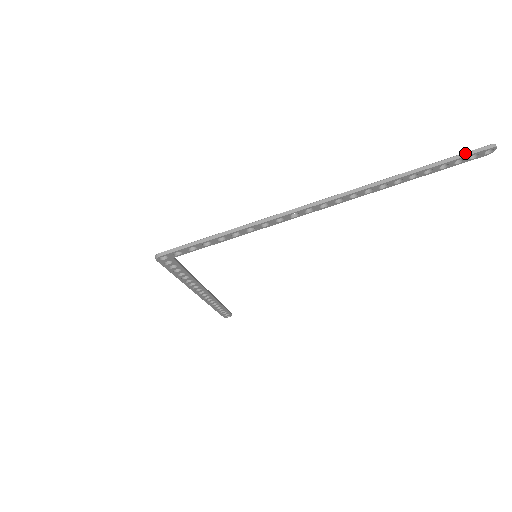
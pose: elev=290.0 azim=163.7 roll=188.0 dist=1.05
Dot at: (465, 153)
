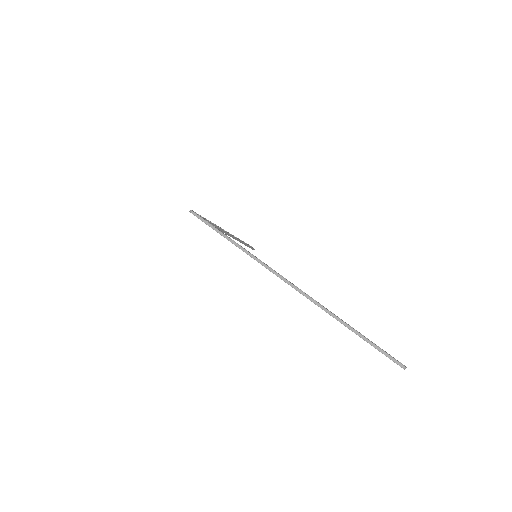
Dot at: (383, 351)
